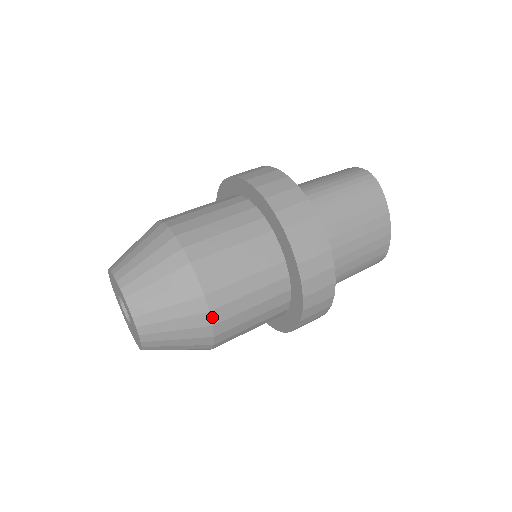
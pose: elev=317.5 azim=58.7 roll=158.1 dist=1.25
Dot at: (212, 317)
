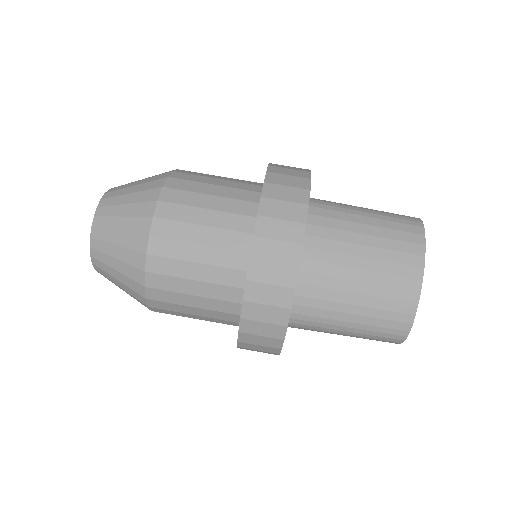
Dot at: occluded
